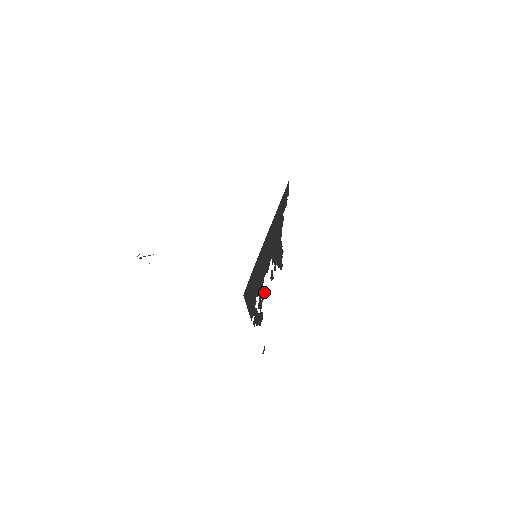
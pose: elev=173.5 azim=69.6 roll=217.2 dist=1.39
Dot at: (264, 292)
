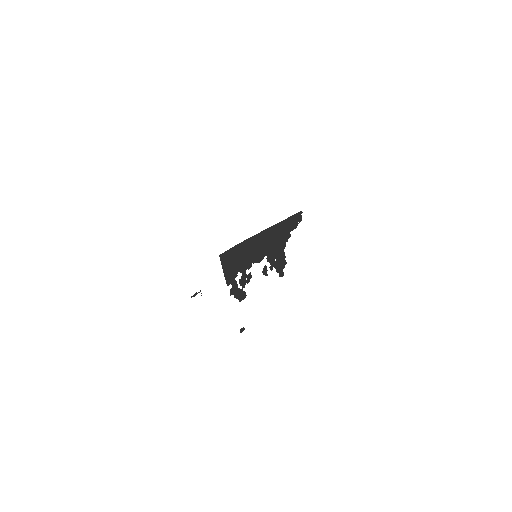
Dot at: (251, 277)
